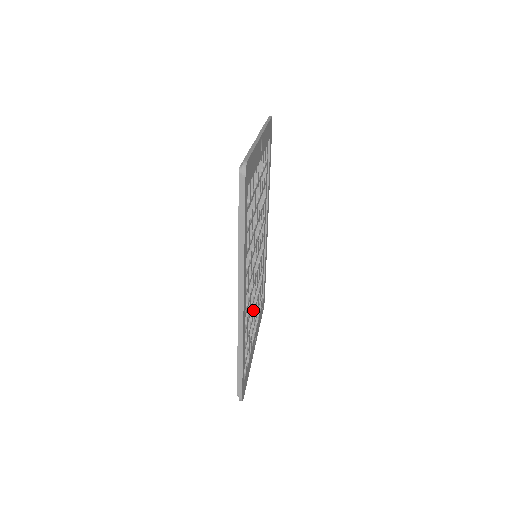
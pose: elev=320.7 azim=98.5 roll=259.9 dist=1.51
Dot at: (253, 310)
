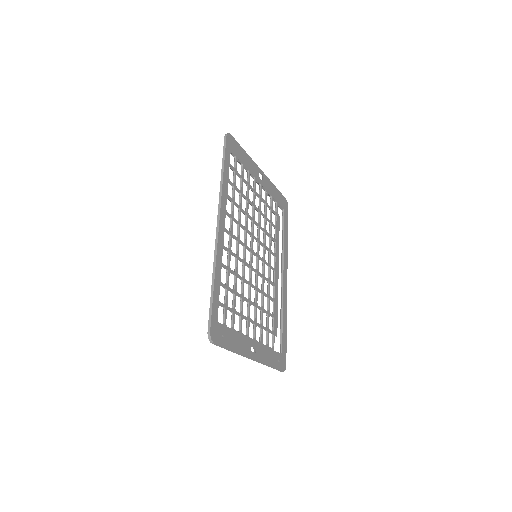
Dot at: (248, 298)
